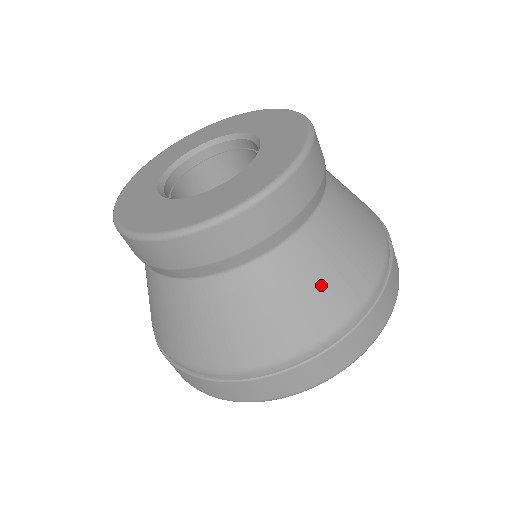
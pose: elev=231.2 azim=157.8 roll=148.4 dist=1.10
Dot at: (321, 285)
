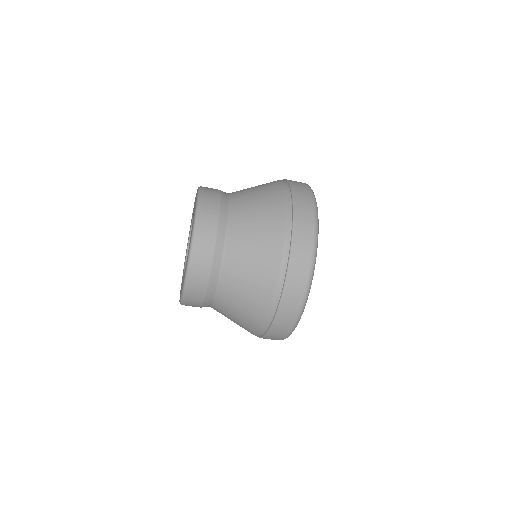
Dot at: (239, 317)
